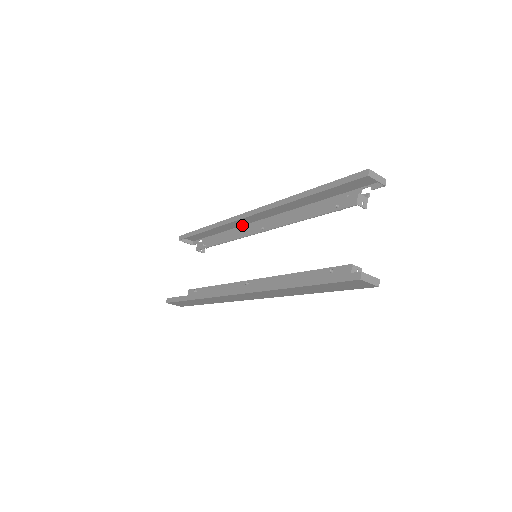
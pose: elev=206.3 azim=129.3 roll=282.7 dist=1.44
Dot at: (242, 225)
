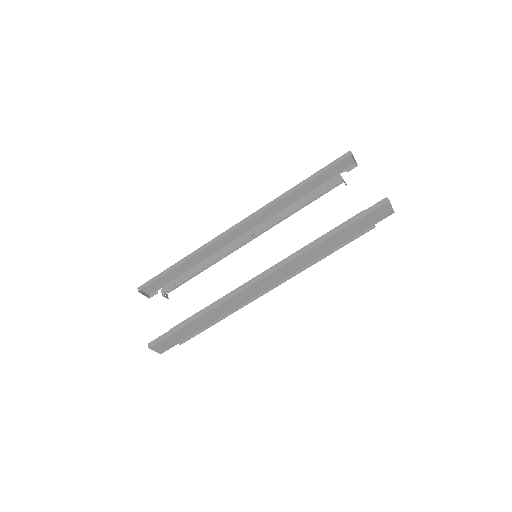
Dot at: (219, 249)
